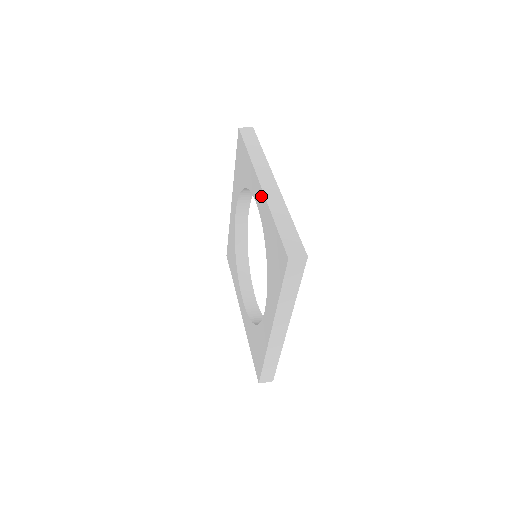
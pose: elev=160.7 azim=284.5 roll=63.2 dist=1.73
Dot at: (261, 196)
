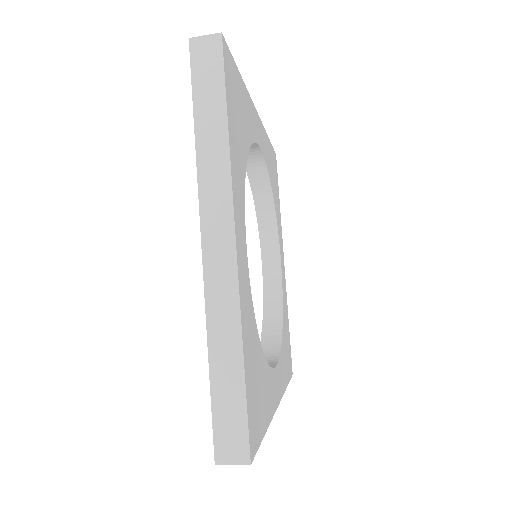
Dot at: occluded
